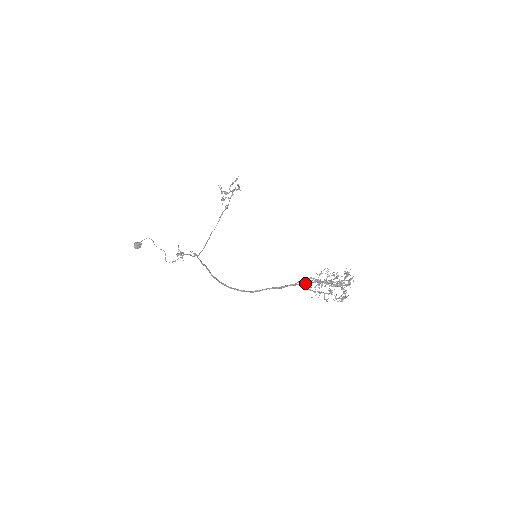
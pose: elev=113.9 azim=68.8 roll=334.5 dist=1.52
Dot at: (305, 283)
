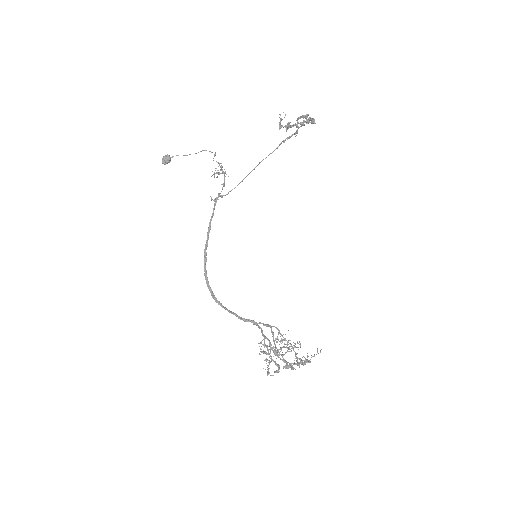
Dot at: (271, 326)
